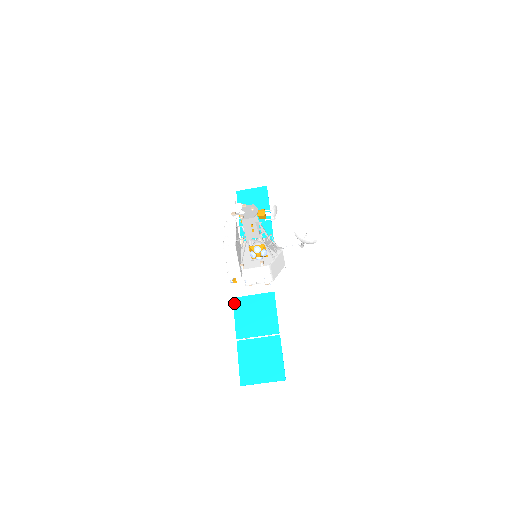
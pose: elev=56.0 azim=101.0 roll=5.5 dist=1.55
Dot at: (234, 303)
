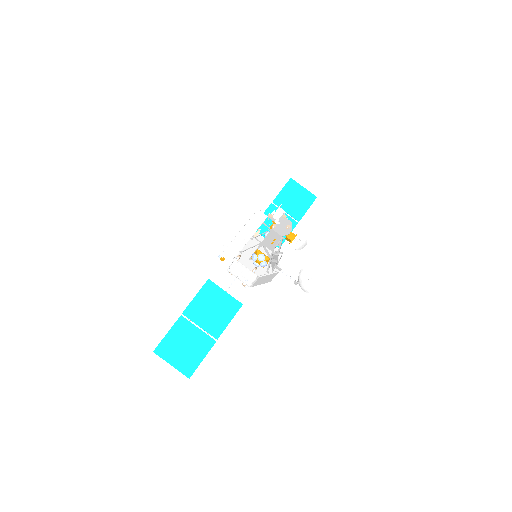
Dot at: (206, 284)
